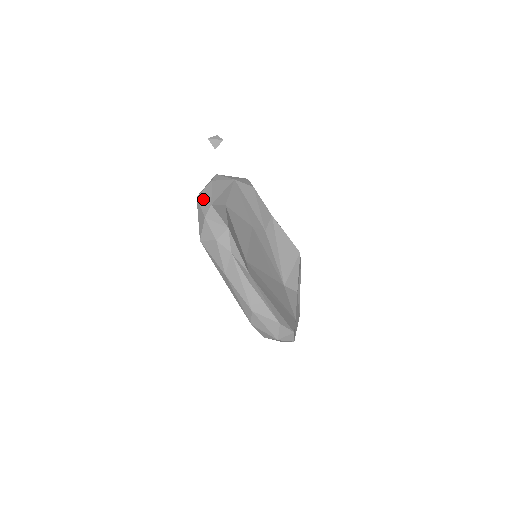
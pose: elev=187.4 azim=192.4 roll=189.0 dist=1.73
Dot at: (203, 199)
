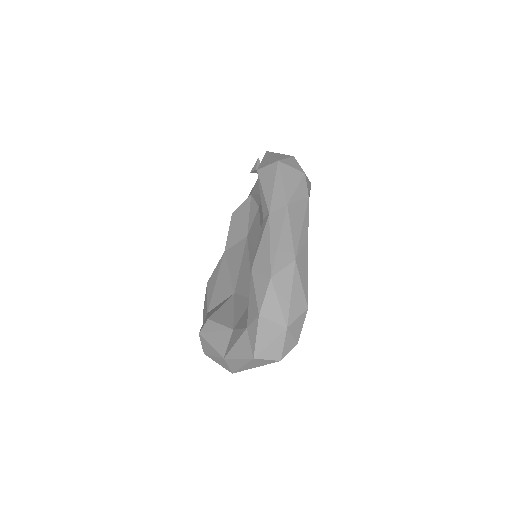
Dot at: occluded
